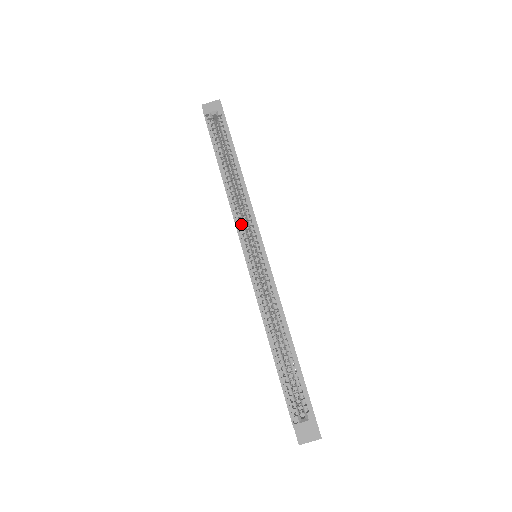
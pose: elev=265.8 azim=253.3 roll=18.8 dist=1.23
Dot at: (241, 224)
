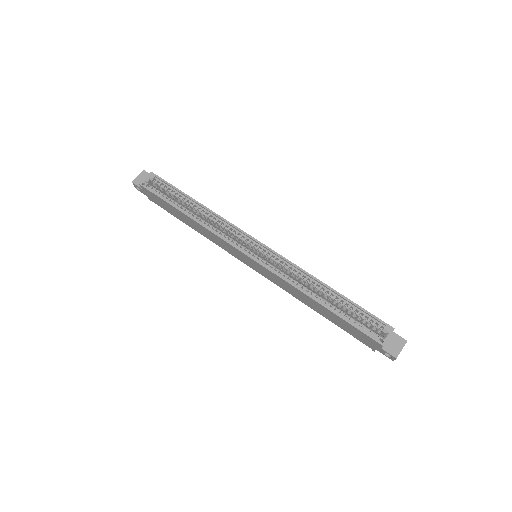
Dot at: (229, 239)
